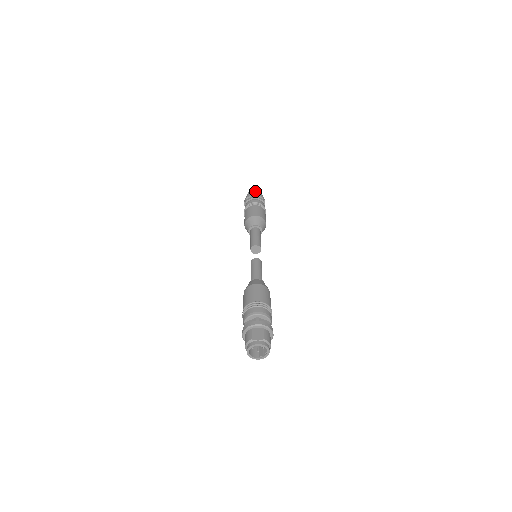
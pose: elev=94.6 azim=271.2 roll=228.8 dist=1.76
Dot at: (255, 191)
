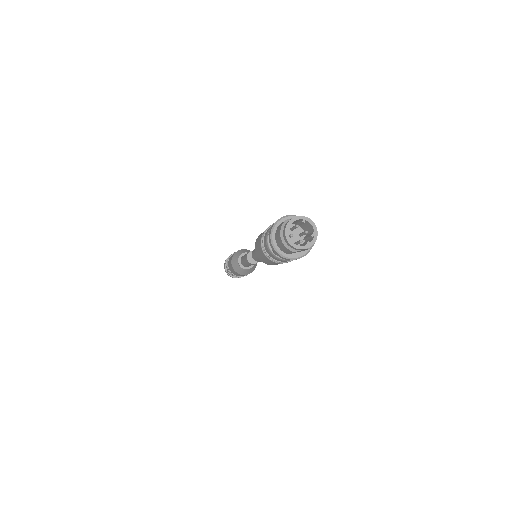
Dot at: occluded
